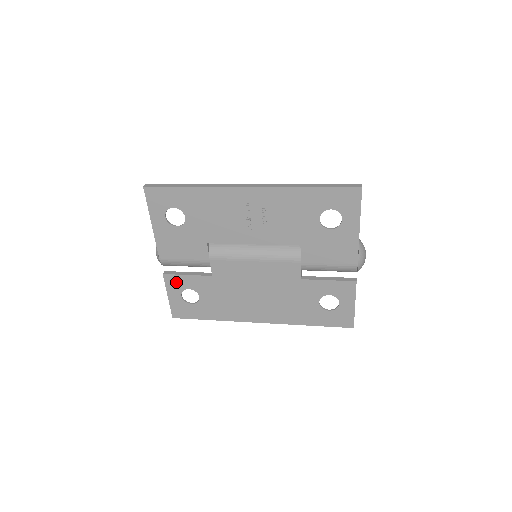
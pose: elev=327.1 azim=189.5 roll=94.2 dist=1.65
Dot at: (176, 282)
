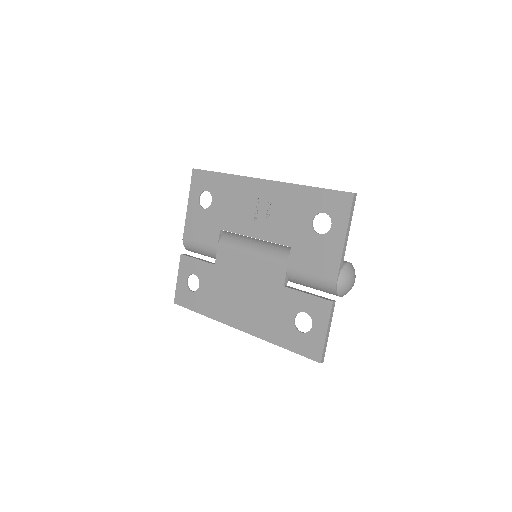
Dot at: (187, 265)
